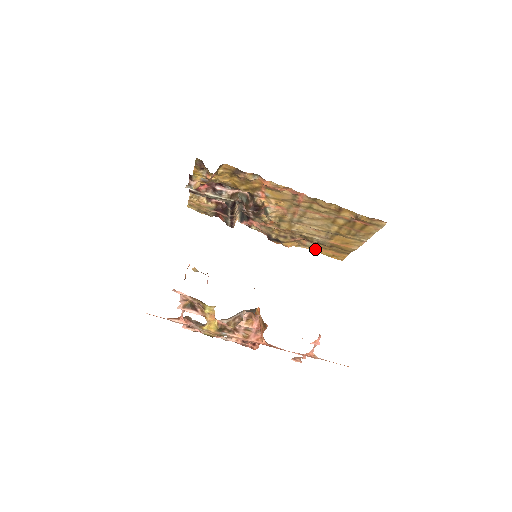
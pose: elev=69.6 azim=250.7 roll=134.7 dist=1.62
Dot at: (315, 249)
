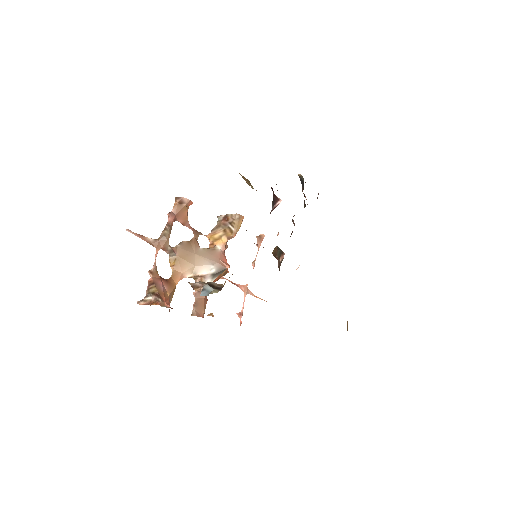
Dot at: occluded
